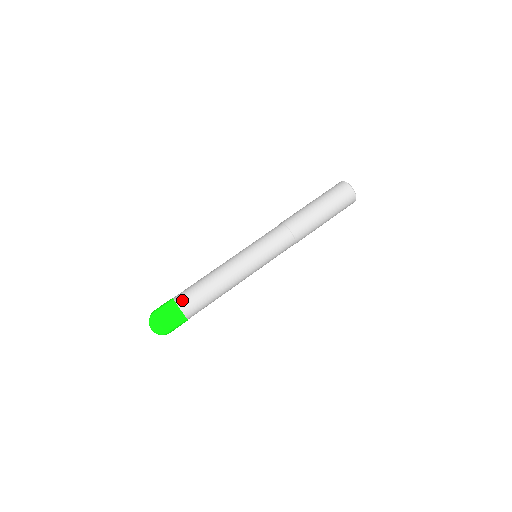
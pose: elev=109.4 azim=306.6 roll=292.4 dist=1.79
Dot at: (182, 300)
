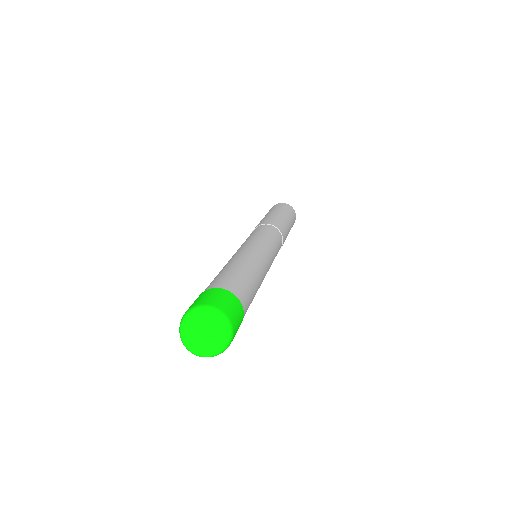
Dot at: (226, 285)
